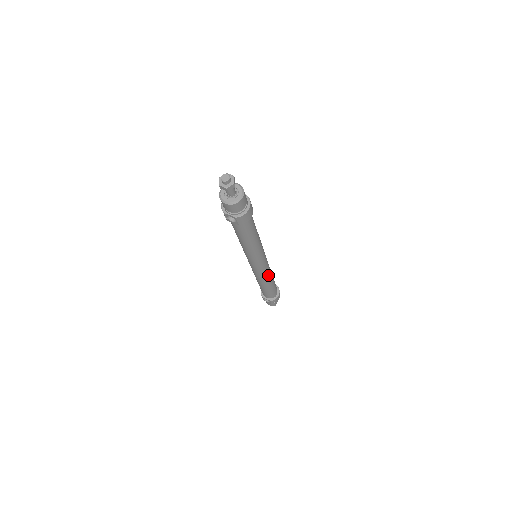
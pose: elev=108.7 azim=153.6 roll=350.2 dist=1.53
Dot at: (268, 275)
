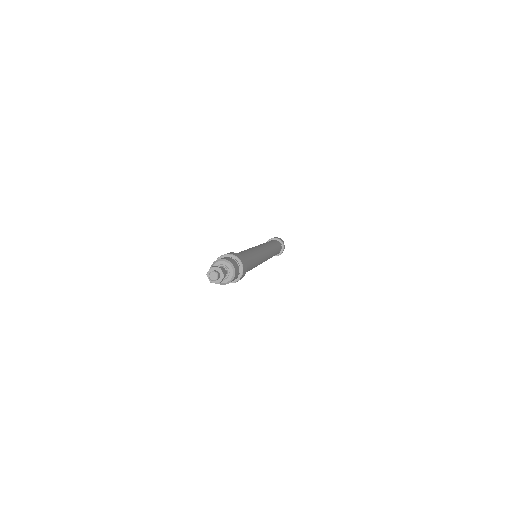
Dot at: (271, 255)
